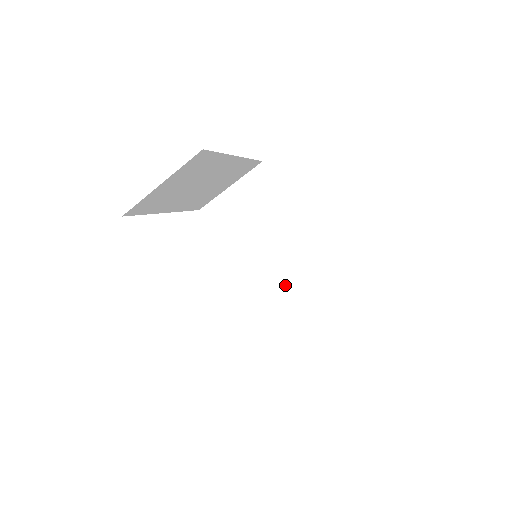
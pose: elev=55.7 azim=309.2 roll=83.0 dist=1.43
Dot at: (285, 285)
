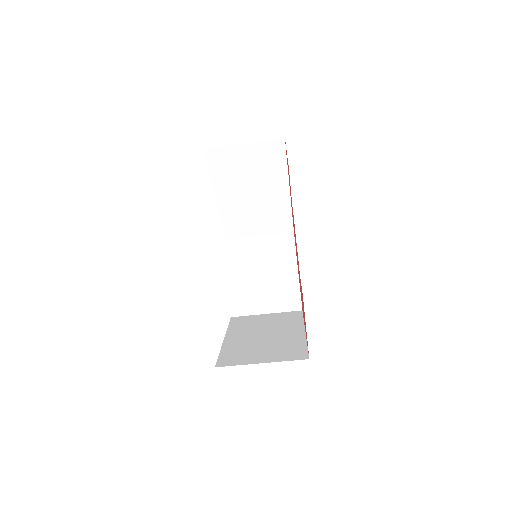
Dot at: (250, 327)
